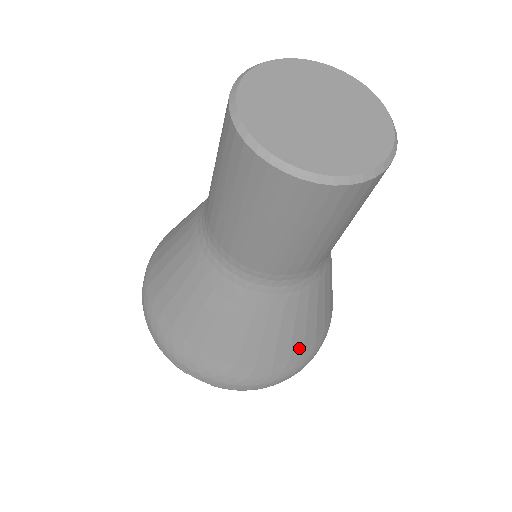
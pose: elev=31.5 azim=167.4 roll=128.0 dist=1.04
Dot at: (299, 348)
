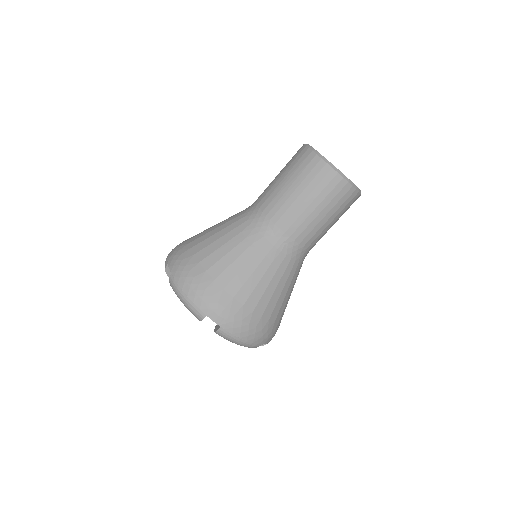
Dot at: (233, 290)
